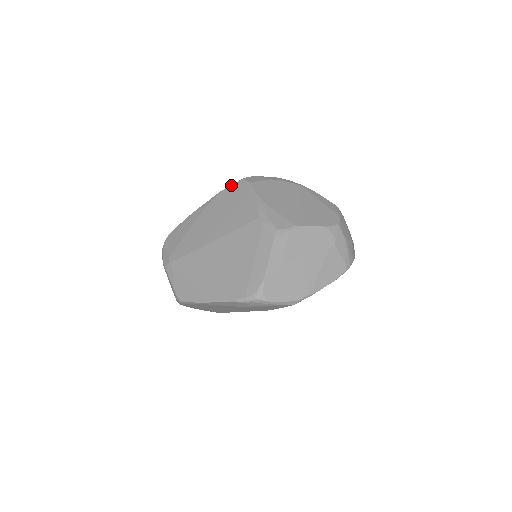
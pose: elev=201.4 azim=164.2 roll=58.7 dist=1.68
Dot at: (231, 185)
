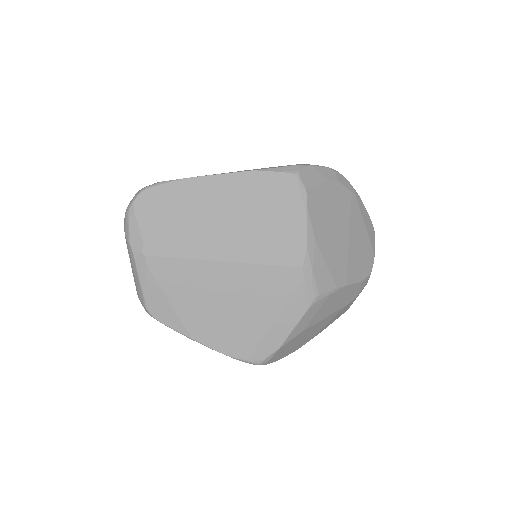
Dot at: (275, 172)
